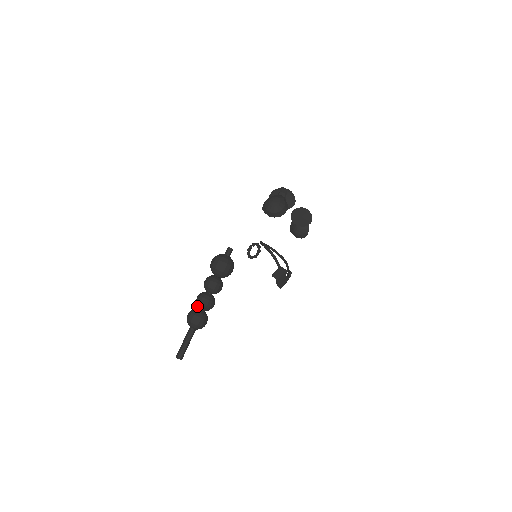
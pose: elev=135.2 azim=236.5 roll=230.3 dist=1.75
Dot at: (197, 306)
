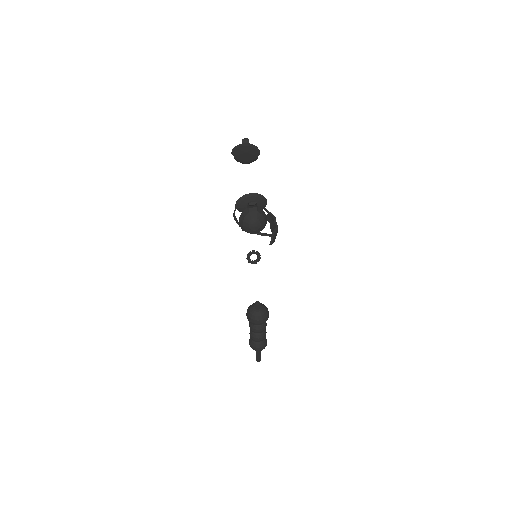
Dot at: occluded
